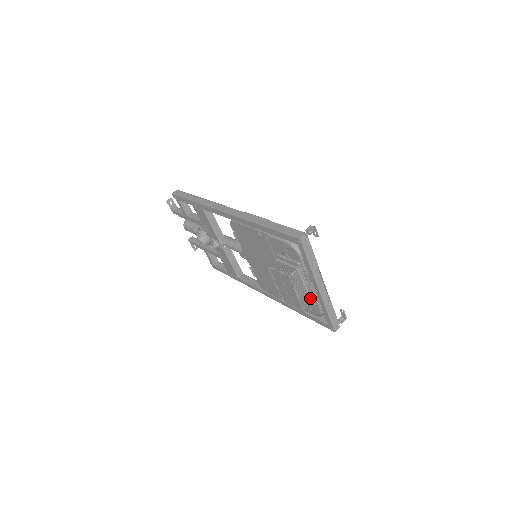
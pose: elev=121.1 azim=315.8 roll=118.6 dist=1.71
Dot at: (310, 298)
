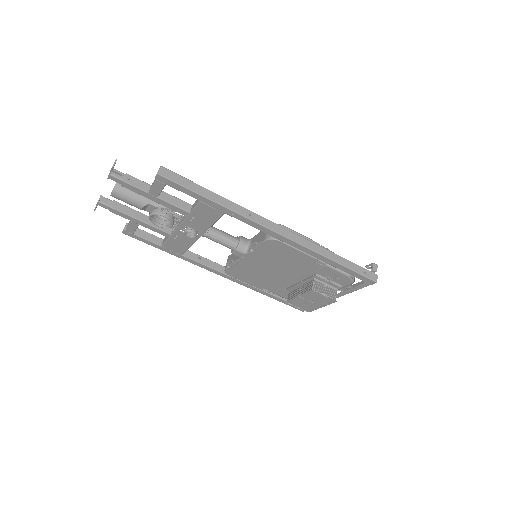
Dot at: occluded
